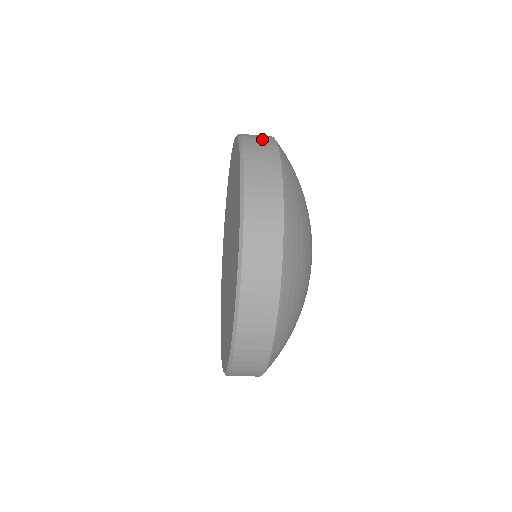
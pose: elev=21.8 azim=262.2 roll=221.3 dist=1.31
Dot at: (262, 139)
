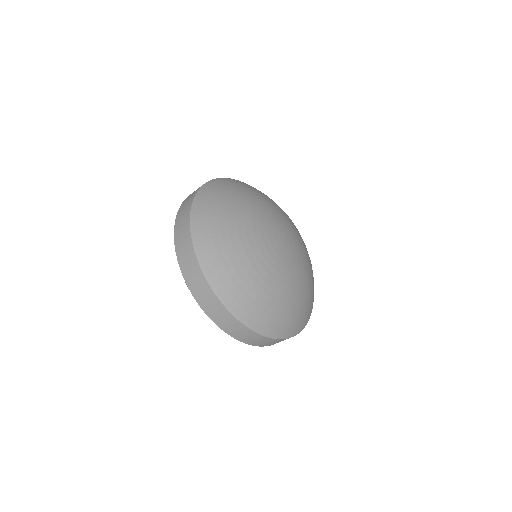
Dot at: occluded
